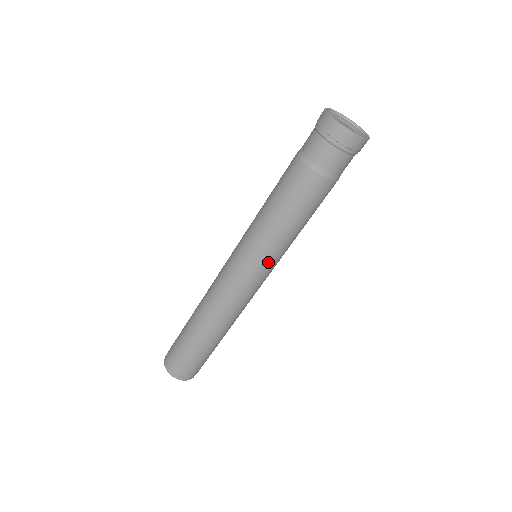
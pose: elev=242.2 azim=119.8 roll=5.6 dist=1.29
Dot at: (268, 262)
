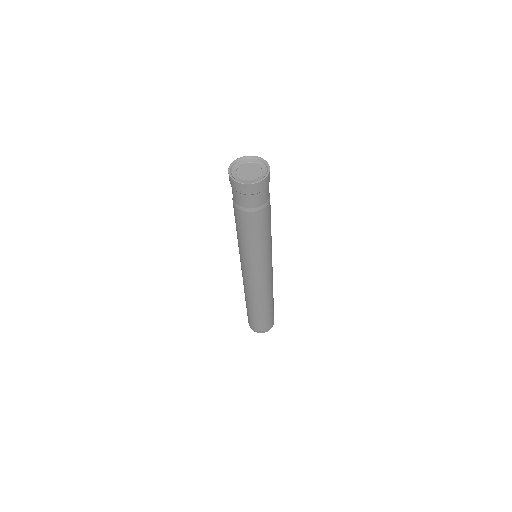
Dot at: (263, 262)
